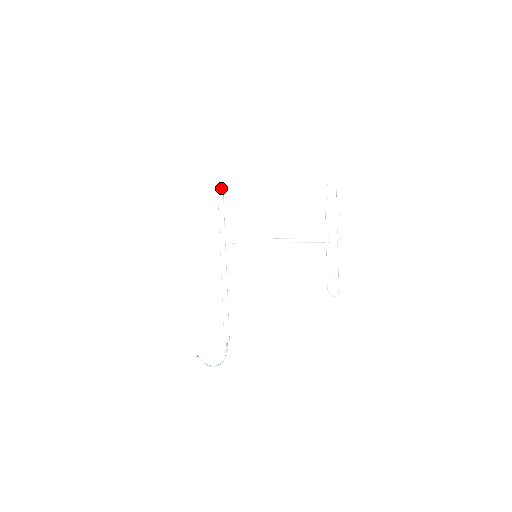
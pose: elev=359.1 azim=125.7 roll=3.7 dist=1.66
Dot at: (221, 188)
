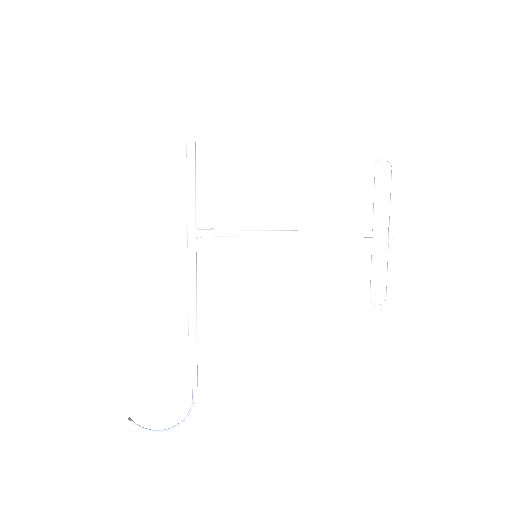
Dot at: (194, 147)
